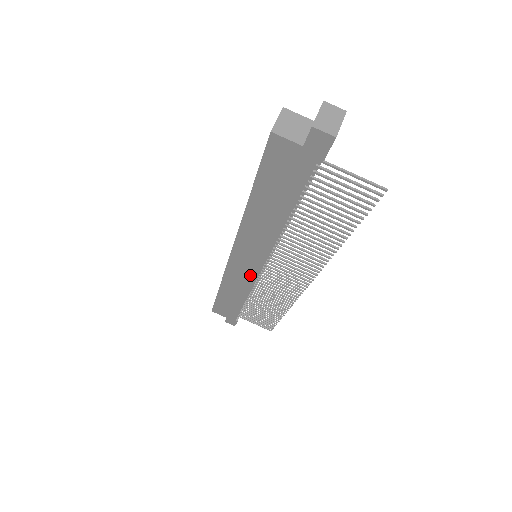
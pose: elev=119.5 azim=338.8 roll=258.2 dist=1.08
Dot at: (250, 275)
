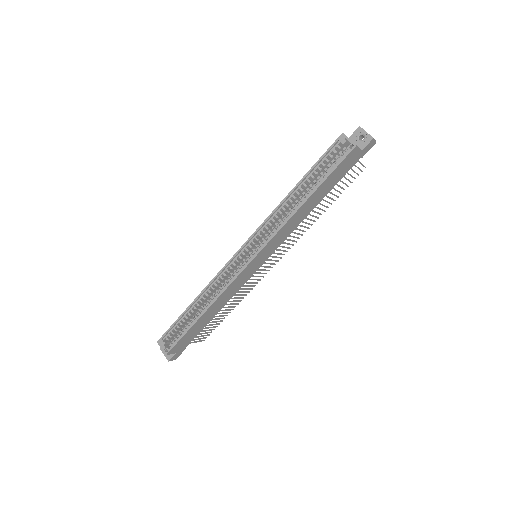
Dot at: (249, 275)
